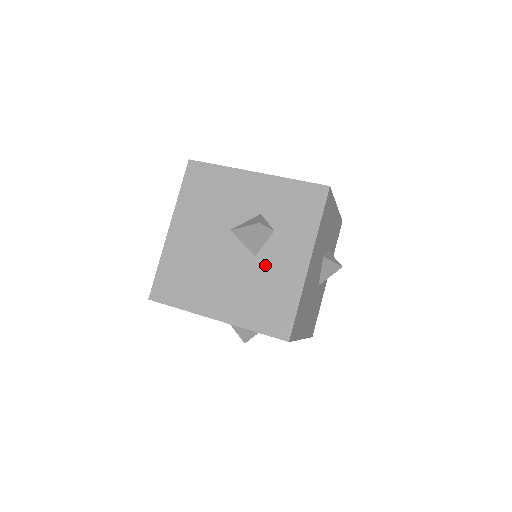
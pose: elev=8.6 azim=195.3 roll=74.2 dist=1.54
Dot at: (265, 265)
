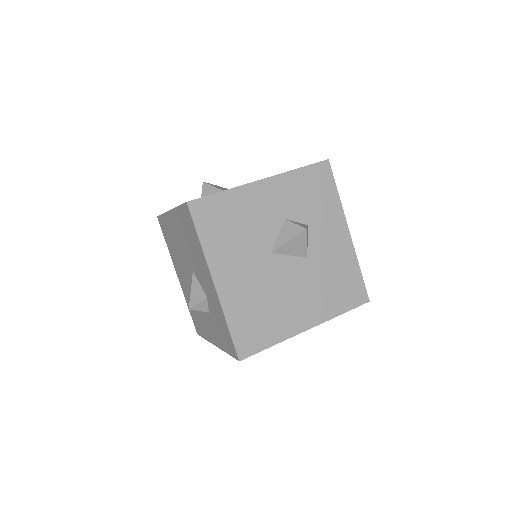
Dot at: occluded
